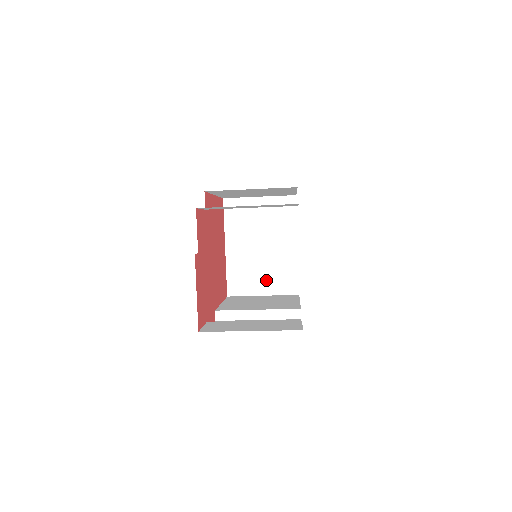
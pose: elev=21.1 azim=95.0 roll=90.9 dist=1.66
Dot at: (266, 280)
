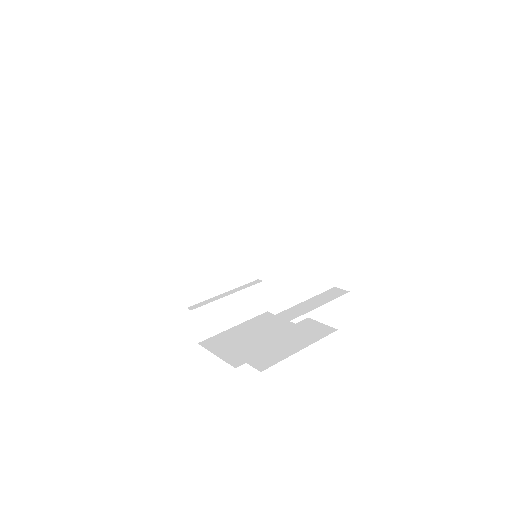
Dot at: occluded
